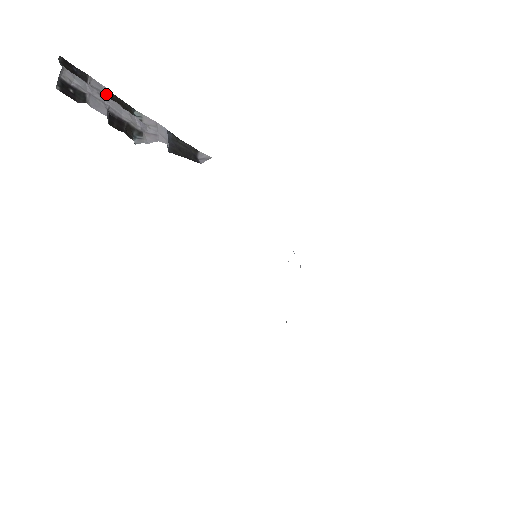
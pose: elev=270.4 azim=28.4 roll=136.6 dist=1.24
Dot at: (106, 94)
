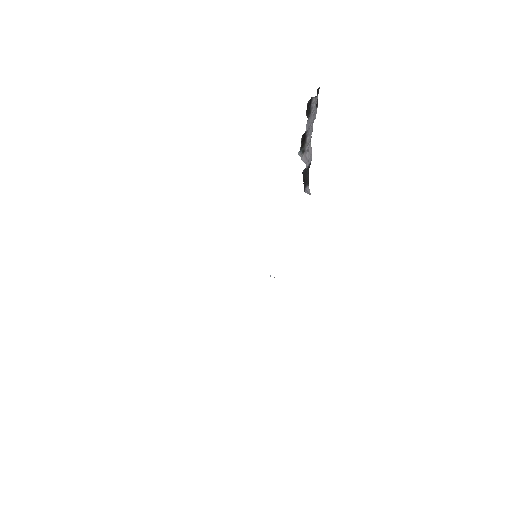
Dot at: occluded
